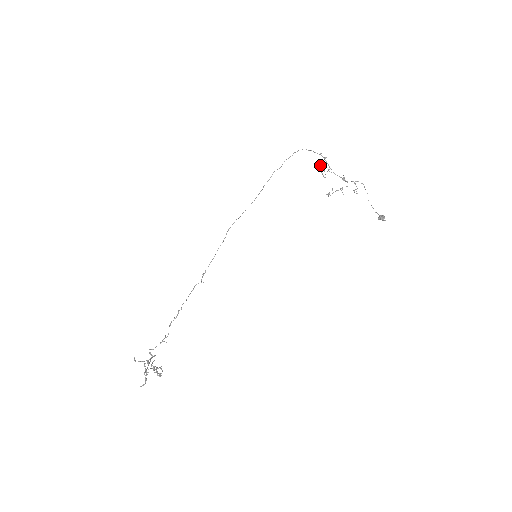
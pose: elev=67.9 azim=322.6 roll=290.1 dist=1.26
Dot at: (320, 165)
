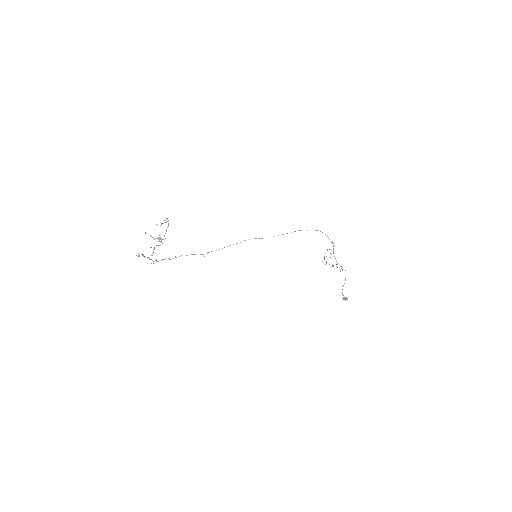
Dot at: (327, 249)
